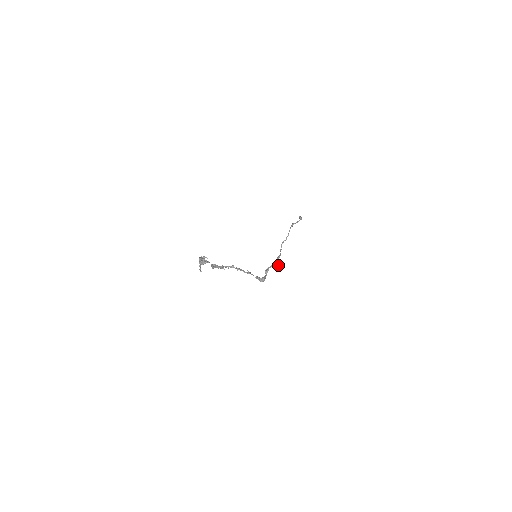
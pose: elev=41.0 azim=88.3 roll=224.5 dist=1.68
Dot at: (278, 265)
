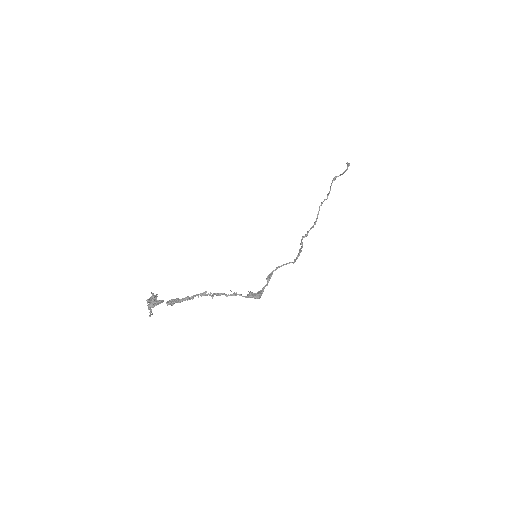
Dot at: (289, 263)
